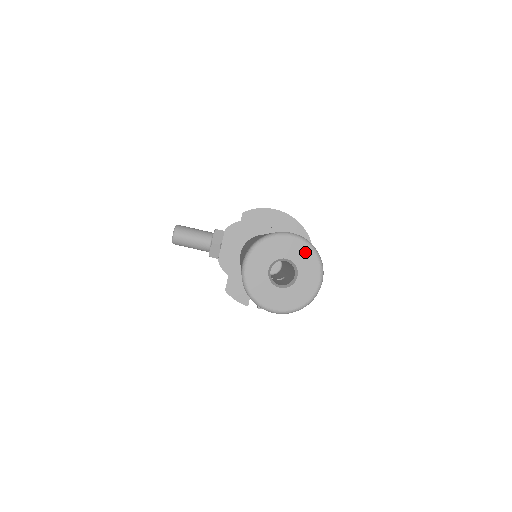
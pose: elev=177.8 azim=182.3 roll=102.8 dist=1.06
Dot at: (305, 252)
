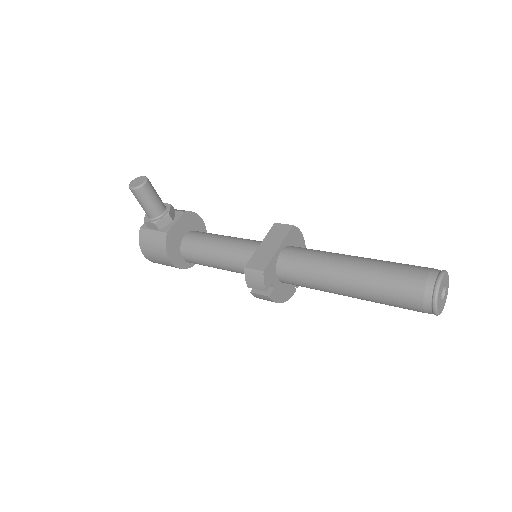
Dot at: occluded
